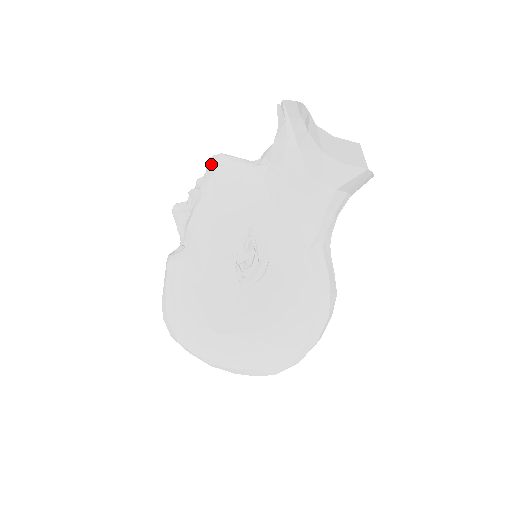
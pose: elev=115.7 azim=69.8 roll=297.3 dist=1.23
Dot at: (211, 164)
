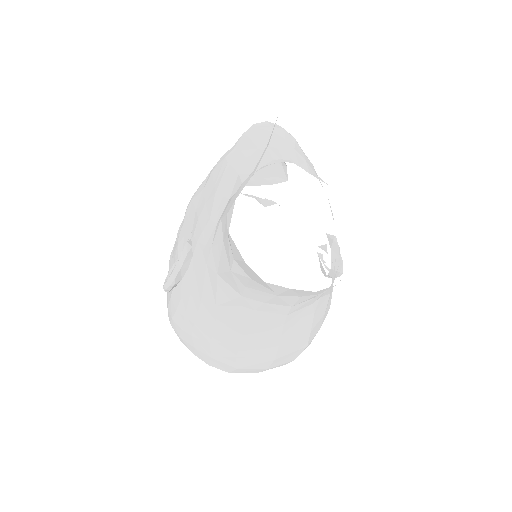
Dot at: occluded
